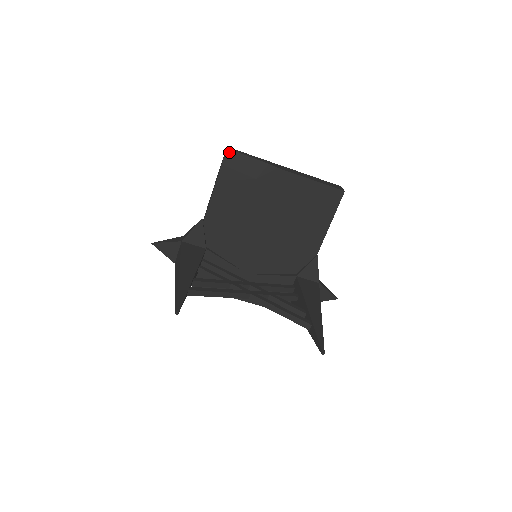
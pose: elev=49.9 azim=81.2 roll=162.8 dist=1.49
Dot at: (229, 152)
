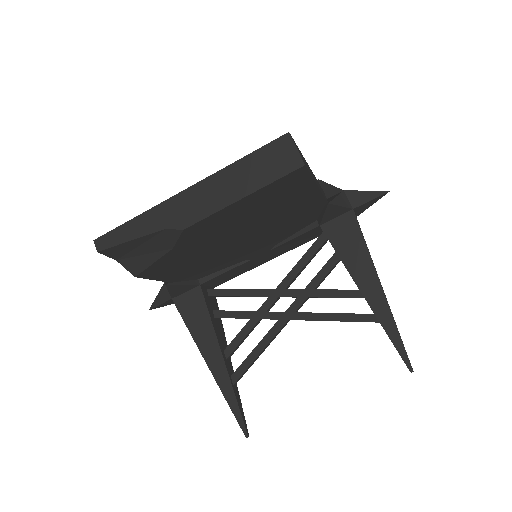
Dot at: (106, 252)
